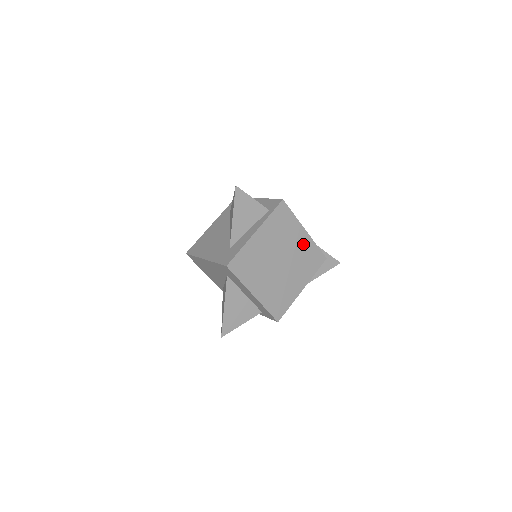
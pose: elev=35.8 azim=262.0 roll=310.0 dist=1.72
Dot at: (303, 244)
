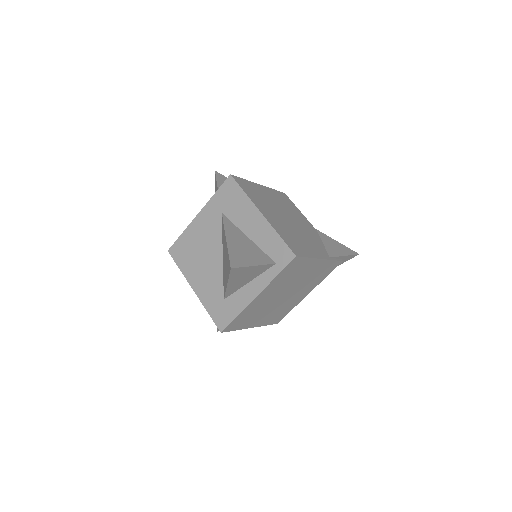
Dot at: (316, 269)
